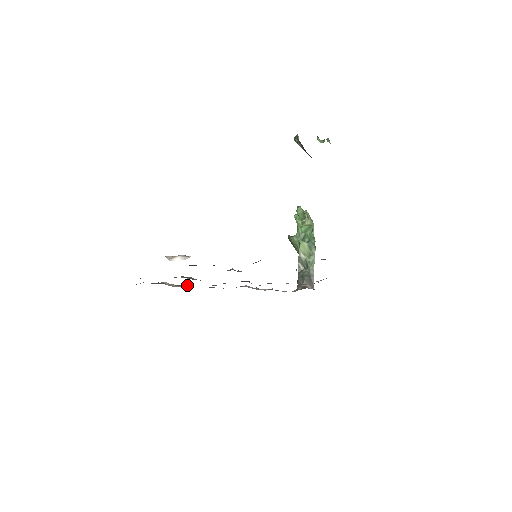
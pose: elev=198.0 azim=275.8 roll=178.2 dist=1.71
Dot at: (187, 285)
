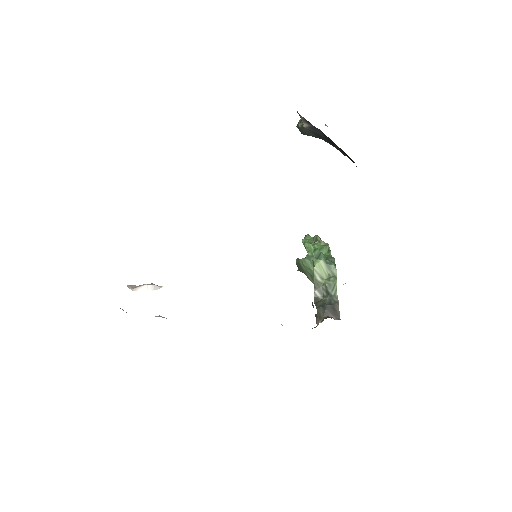
Dot at: occluded
